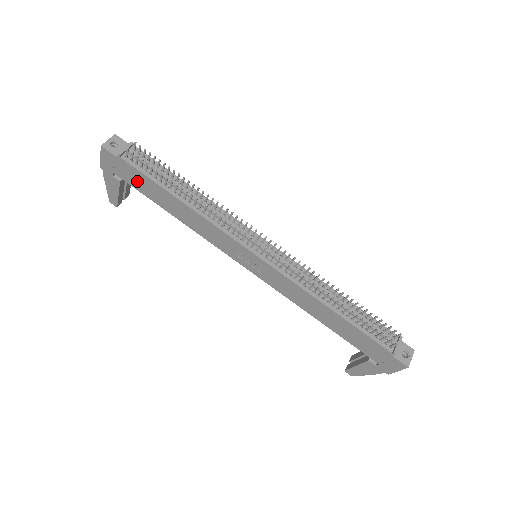
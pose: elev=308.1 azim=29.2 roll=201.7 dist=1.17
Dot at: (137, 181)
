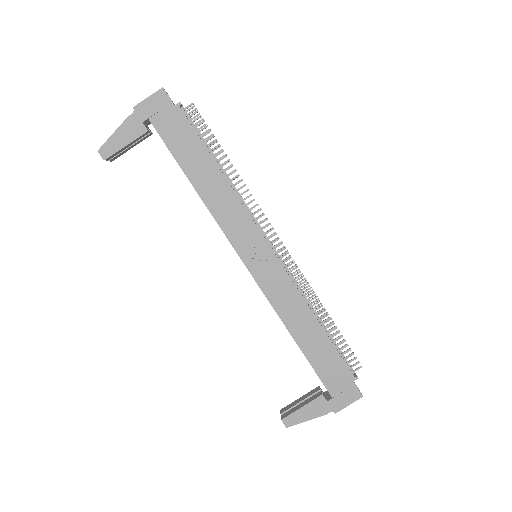
Dot at: (177, 136)
